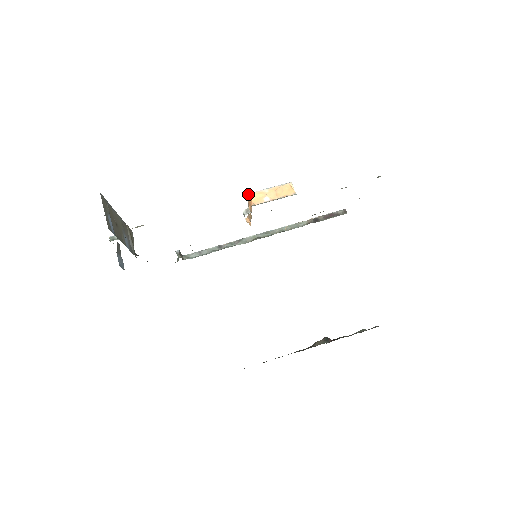
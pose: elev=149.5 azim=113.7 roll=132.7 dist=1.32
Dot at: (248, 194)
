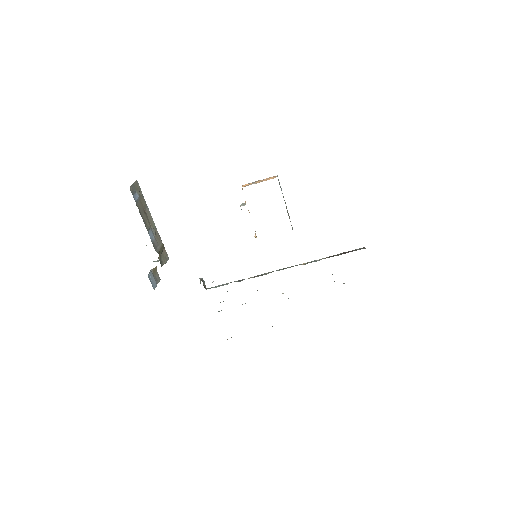
Dot at: (242, 186)
